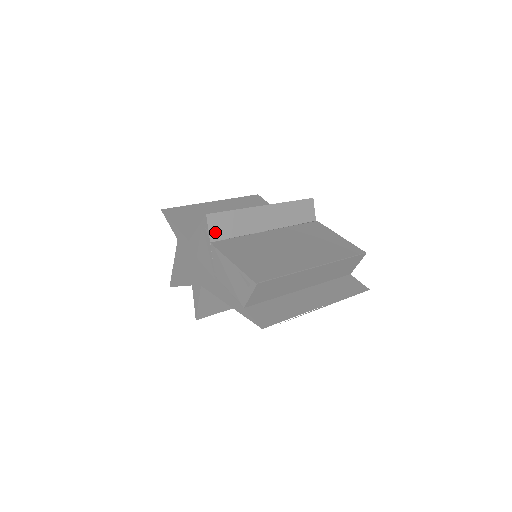
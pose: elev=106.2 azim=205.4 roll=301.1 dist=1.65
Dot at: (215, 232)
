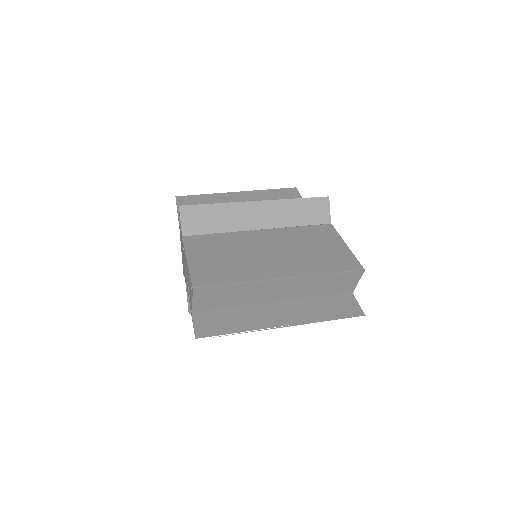
Dot at: (189, 226)
